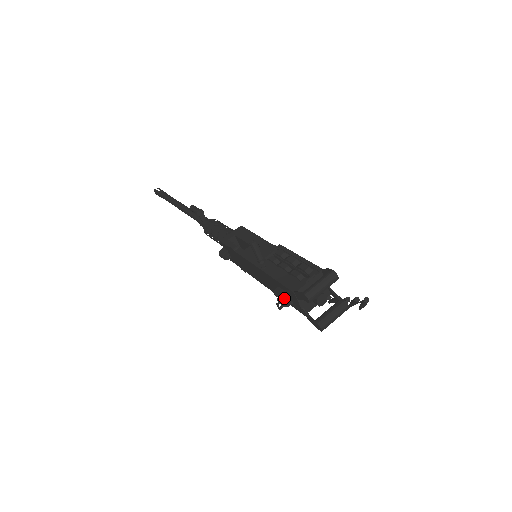
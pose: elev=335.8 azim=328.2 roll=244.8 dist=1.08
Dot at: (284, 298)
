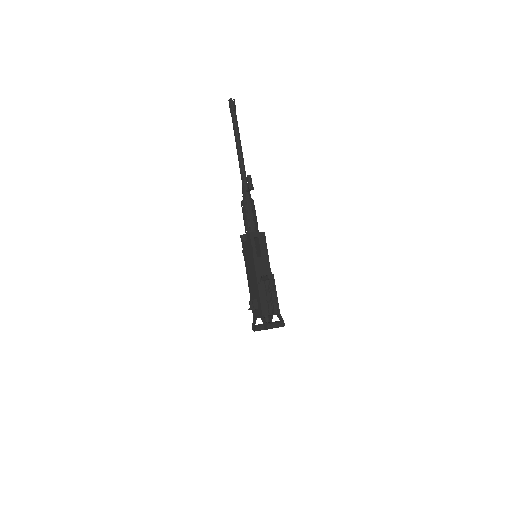
Dot at: (255, 309)
